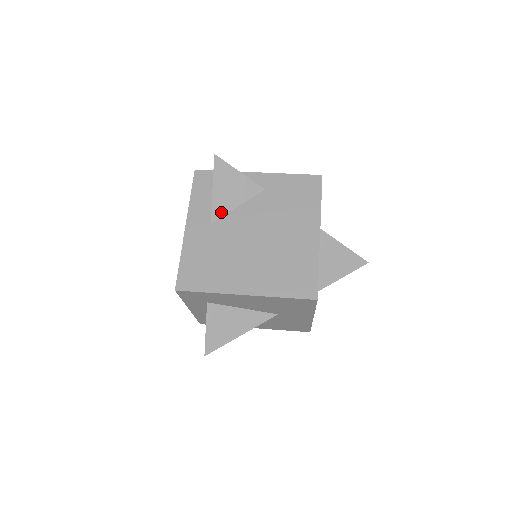
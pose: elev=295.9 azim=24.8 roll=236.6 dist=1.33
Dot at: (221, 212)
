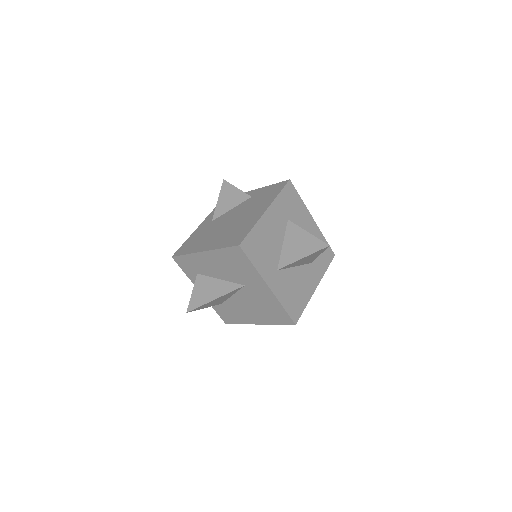
Dot at: (220, 214)
